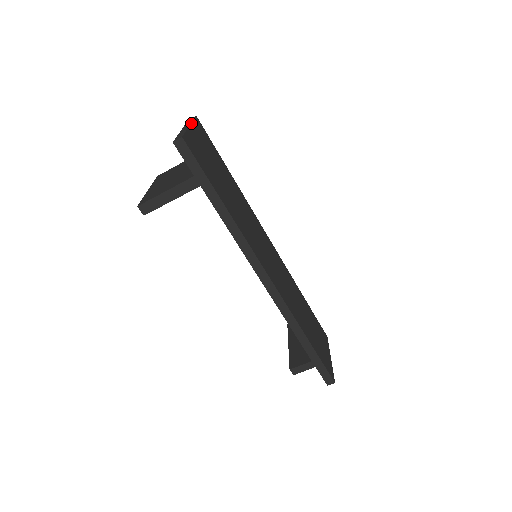
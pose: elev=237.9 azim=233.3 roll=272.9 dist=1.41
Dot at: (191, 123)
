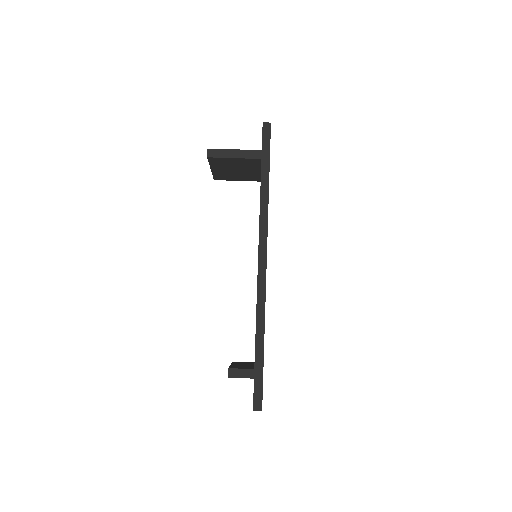
Dot at: occluded
